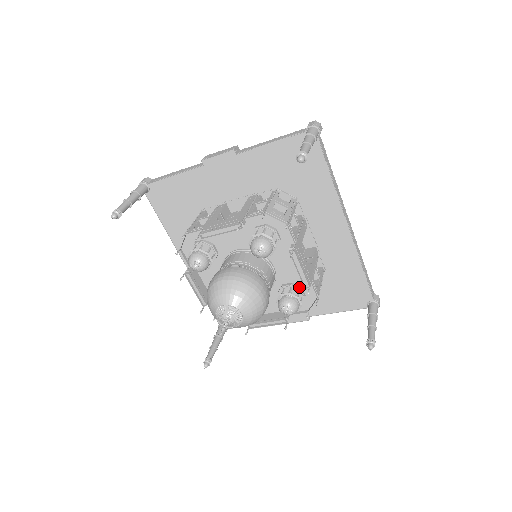
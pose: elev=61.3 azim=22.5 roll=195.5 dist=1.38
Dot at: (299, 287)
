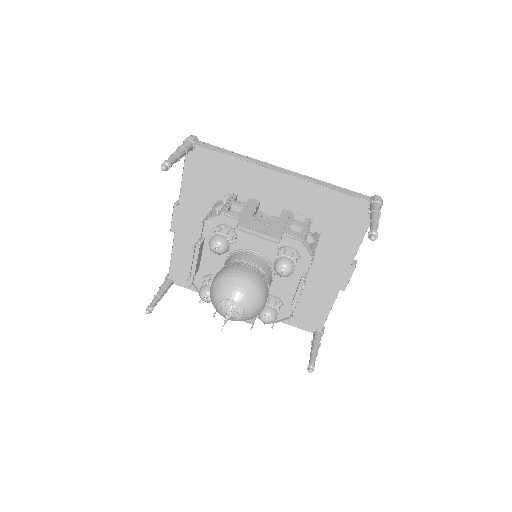
Dot at: (283, 247)
